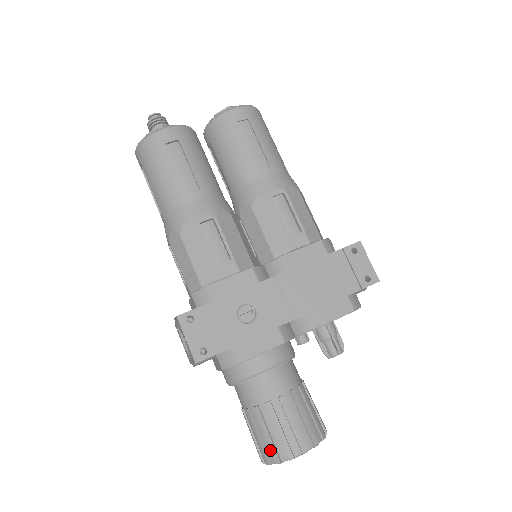
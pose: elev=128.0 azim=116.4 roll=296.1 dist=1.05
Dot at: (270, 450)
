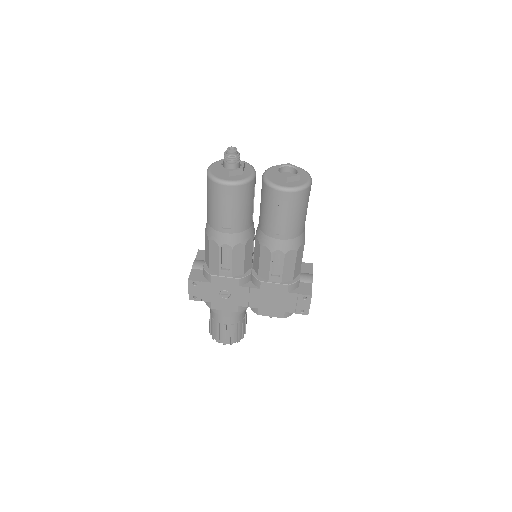
Dot at: (211, 333)
